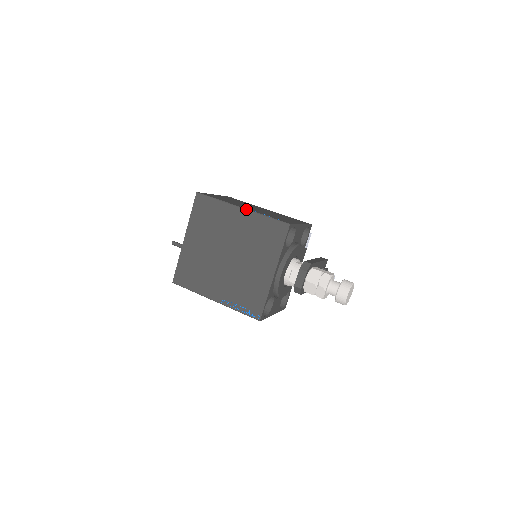
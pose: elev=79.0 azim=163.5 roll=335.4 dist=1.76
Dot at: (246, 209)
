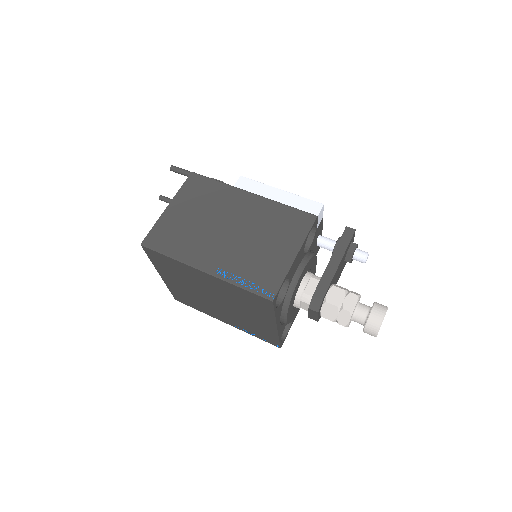
Dot at: (210, 274)
